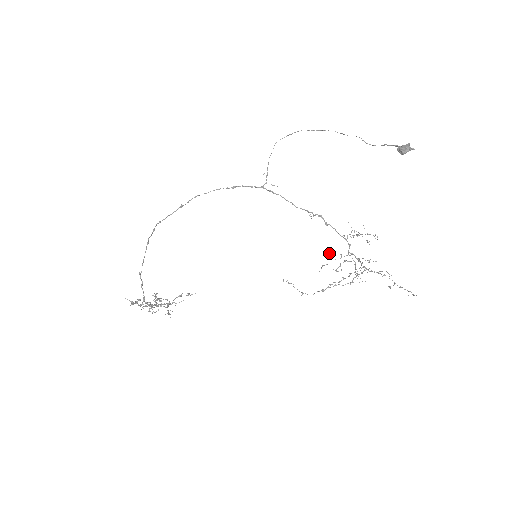
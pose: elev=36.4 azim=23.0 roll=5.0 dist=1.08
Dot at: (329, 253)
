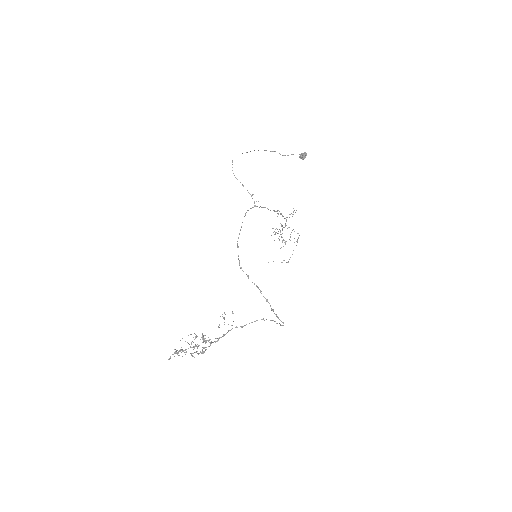
Dot at: occluded
